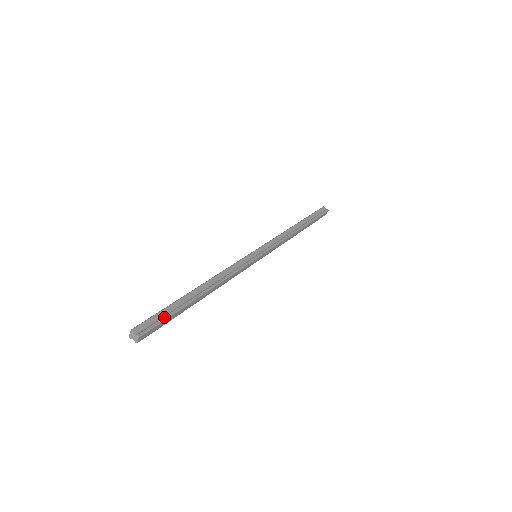
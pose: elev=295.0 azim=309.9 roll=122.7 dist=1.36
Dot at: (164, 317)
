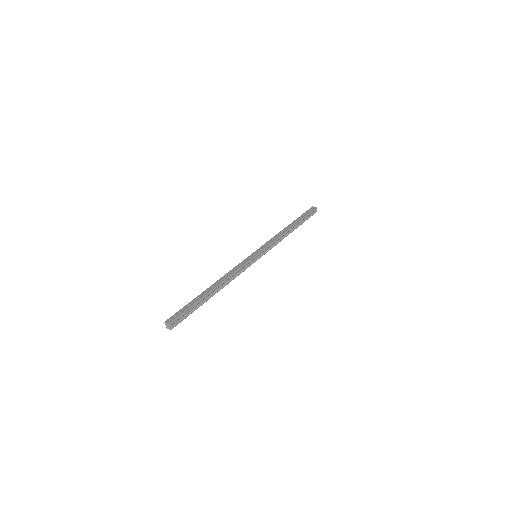
Dot at: occluded
